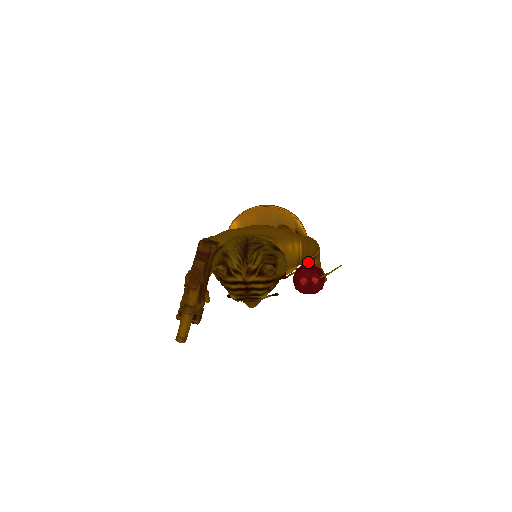
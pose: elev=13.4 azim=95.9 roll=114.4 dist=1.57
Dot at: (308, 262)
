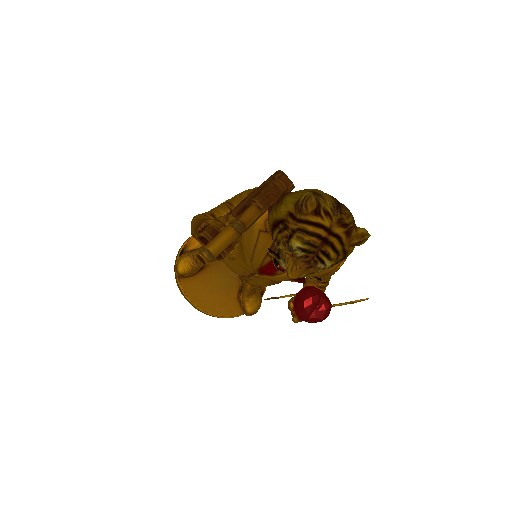
Dot at: occluded
